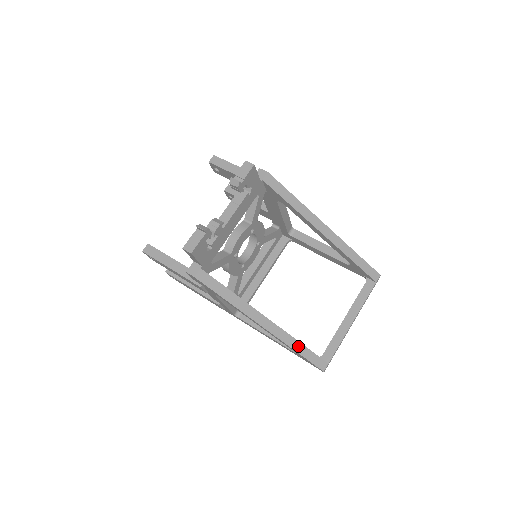
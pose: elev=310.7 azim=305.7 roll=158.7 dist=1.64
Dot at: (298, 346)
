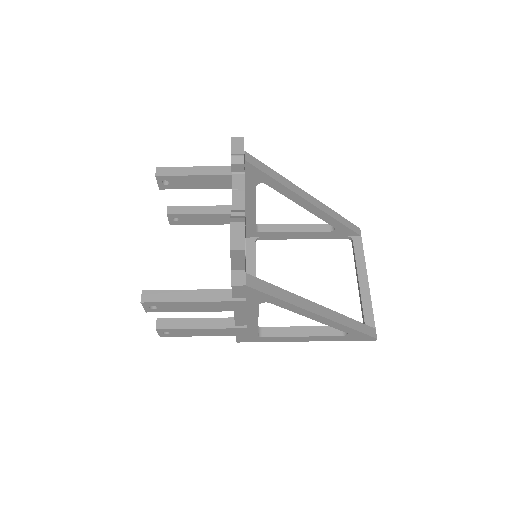
Dot at: (351, 322)
